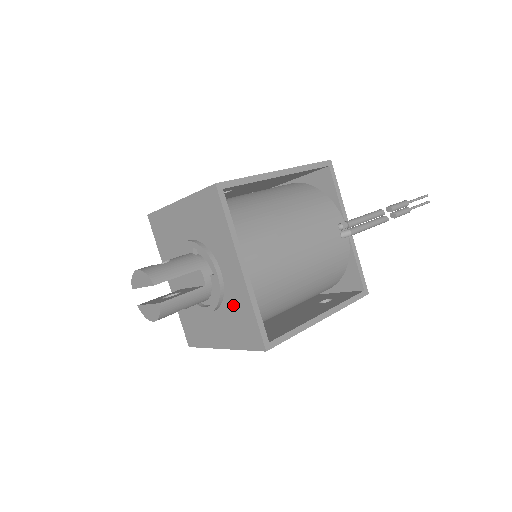
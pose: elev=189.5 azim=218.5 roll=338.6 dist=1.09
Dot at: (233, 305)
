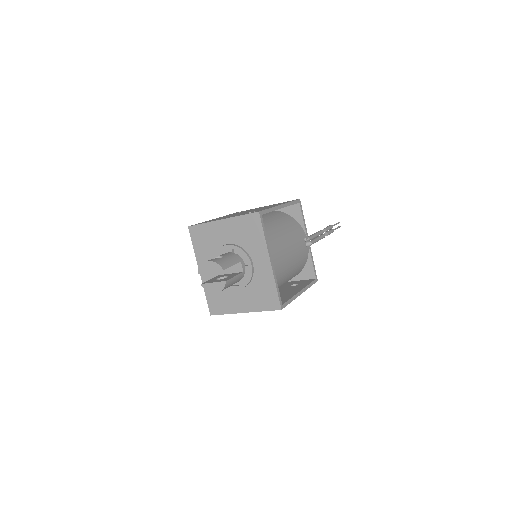
Dot at: (259, 284)
